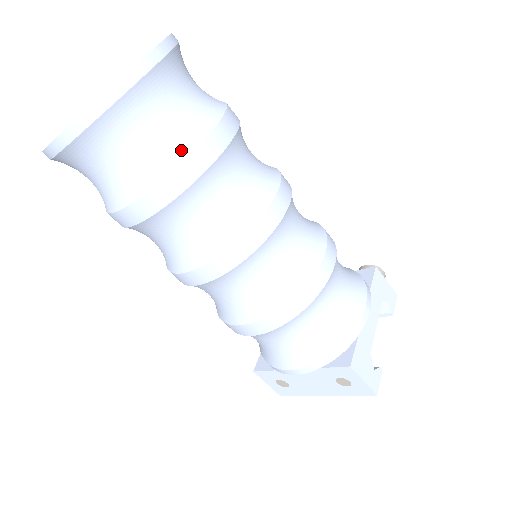
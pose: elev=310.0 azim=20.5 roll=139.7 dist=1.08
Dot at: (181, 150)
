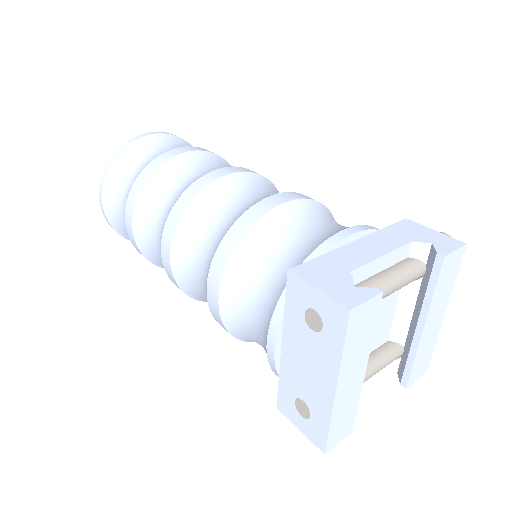
Dot at: (148, 164)
